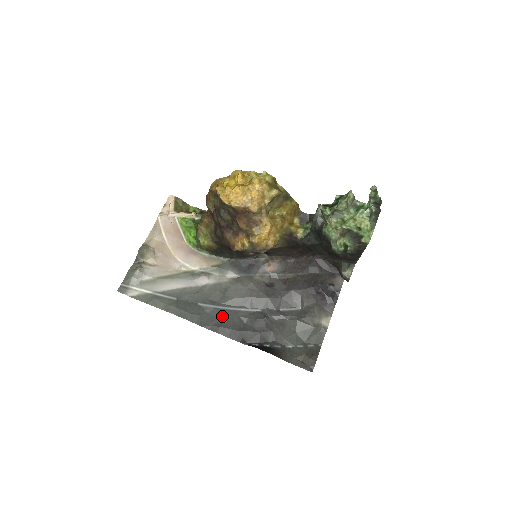
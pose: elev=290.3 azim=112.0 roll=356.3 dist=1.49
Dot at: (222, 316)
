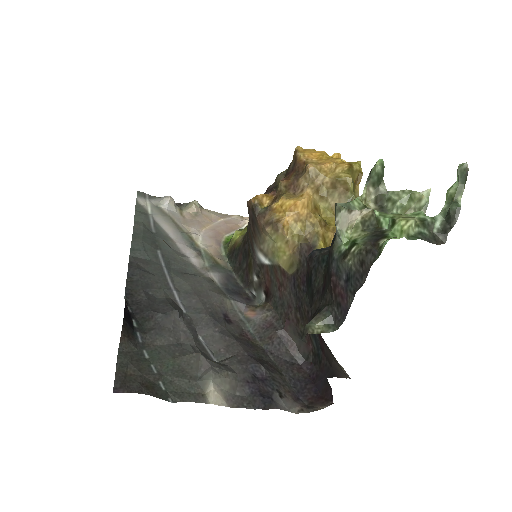
Dot at: (154, 272)
